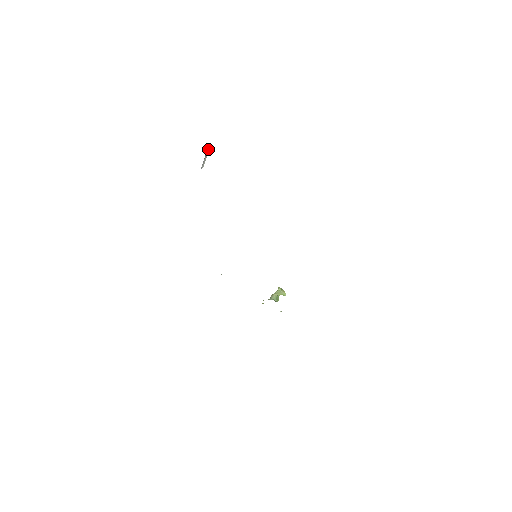
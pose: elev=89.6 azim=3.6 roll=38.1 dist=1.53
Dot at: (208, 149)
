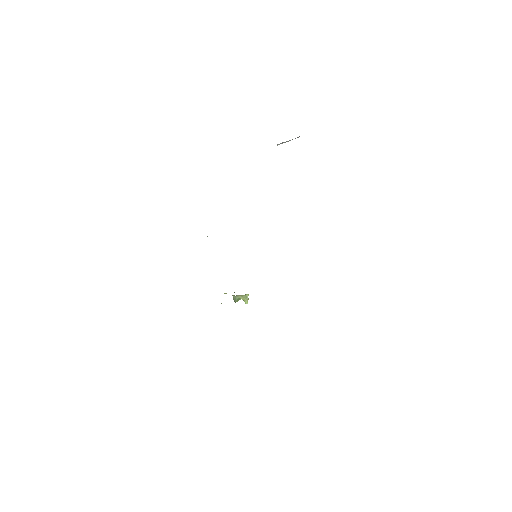
Dot at: (297, 137)
